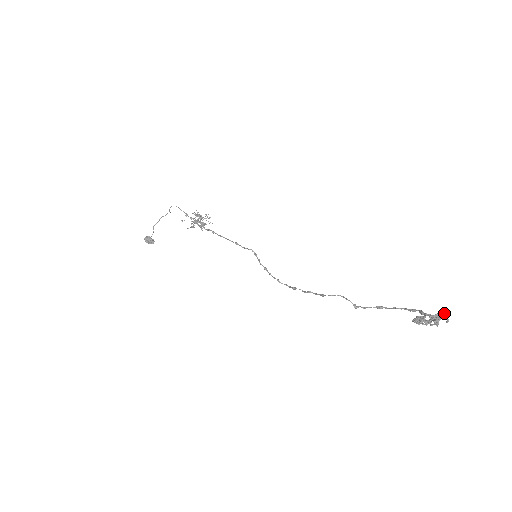
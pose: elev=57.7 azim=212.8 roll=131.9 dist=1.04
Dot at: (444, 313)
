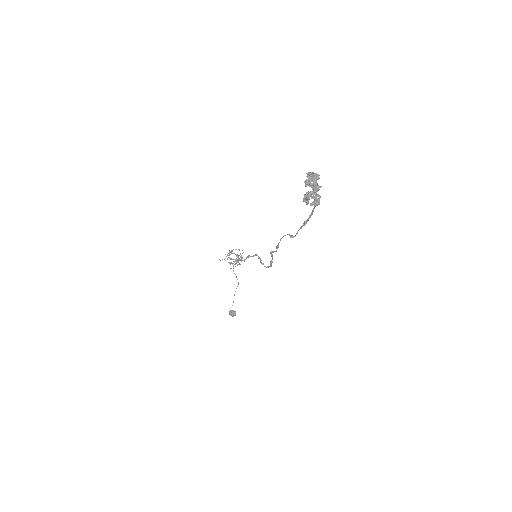
Dot at: (319, 175)
